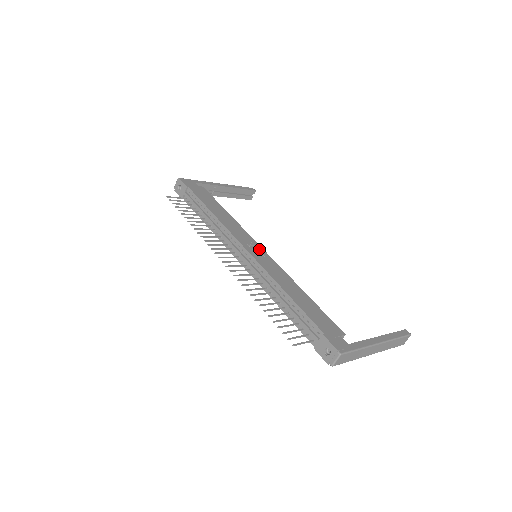
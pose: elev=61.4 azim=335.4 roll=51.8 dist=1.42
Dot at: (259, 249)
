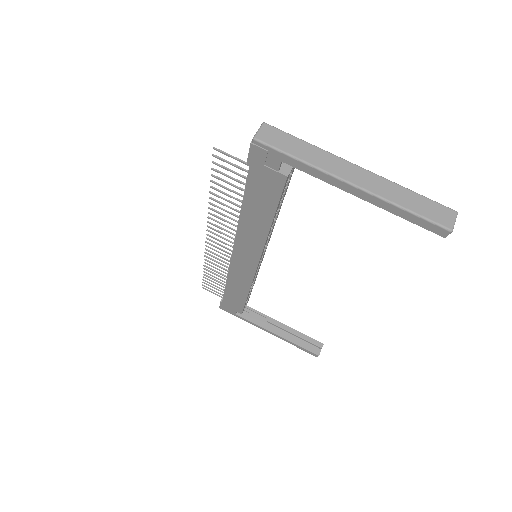
Dot at: occluded
